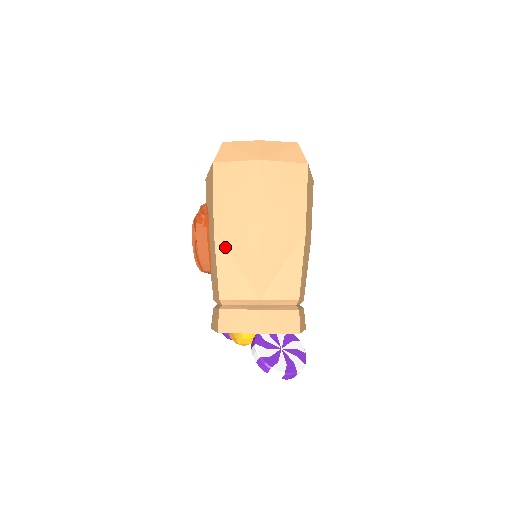
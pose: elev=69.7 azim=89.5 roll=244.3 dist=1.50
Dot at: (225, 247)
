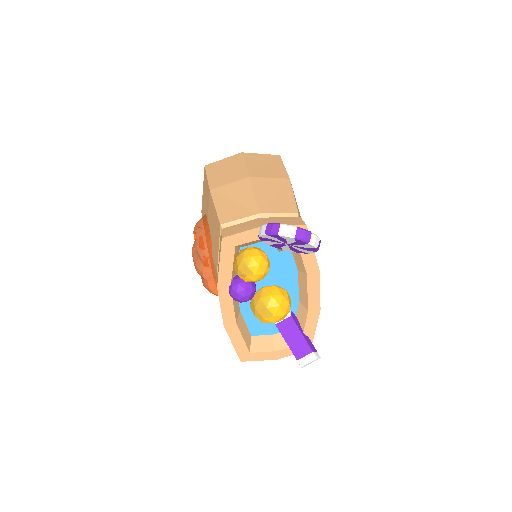
Dot at: (221, 195)
